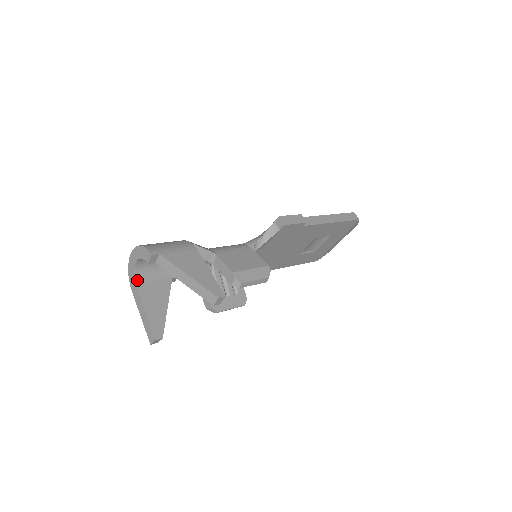
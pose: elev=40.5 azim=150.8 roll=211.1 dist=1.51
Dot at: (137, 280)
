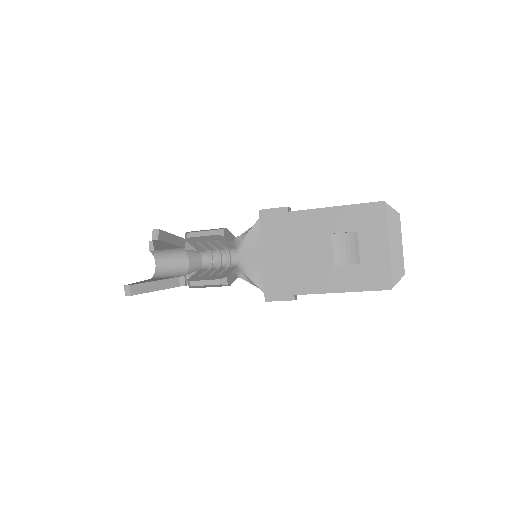
Dot at: (154, 278)
